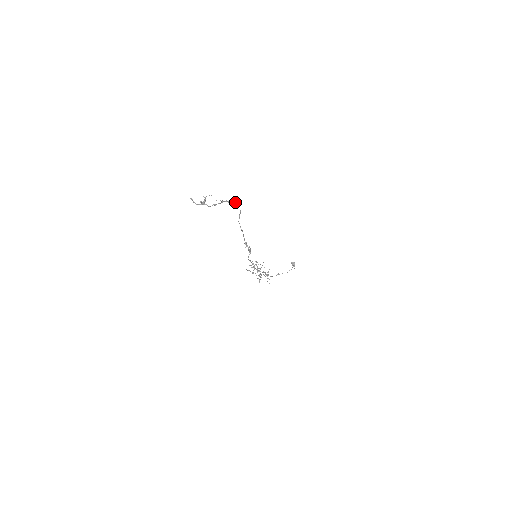
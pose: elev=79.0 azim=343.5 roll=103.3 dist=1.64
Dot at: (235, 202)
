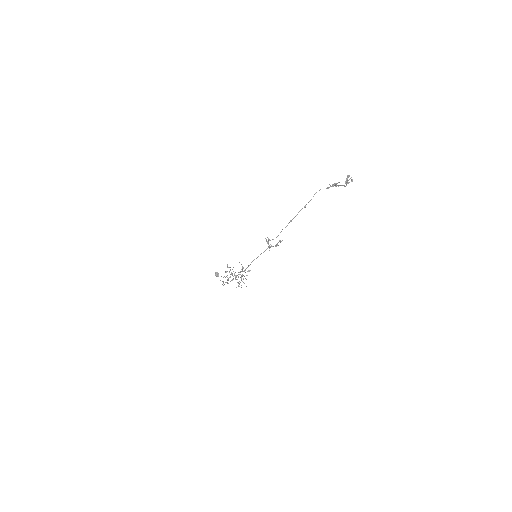
Dot at: occluded
